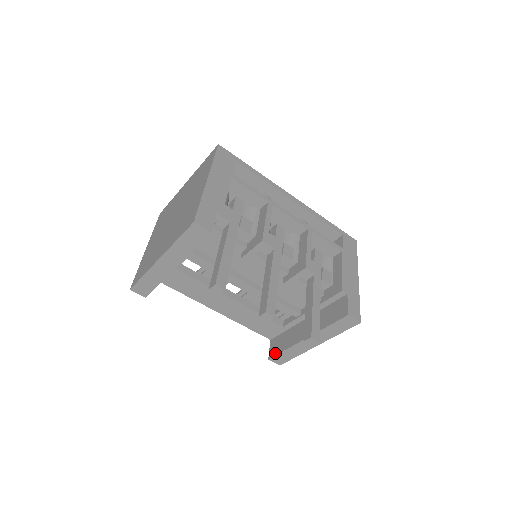
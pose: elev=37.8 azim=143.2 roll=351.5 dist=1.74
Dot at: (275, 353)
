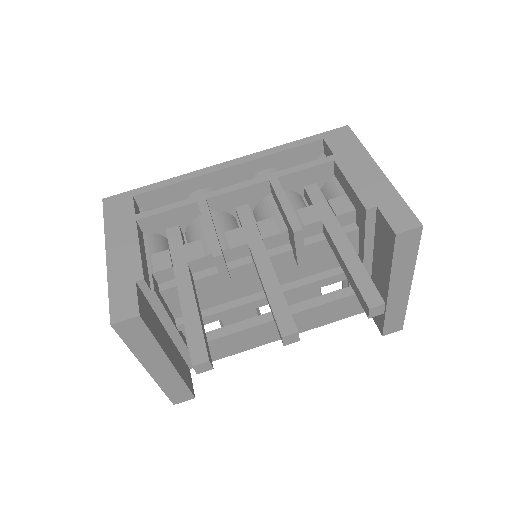
Dot at: (381, 326)
